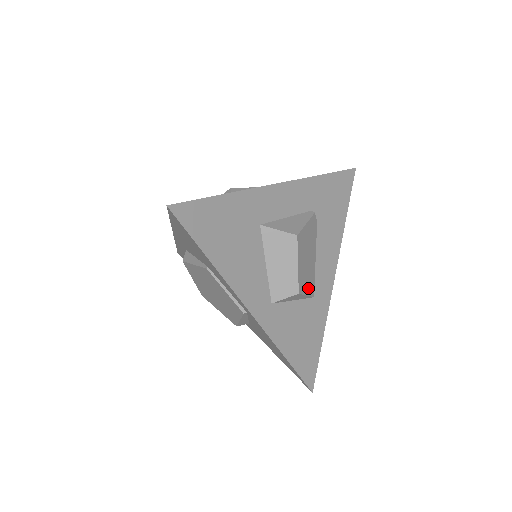
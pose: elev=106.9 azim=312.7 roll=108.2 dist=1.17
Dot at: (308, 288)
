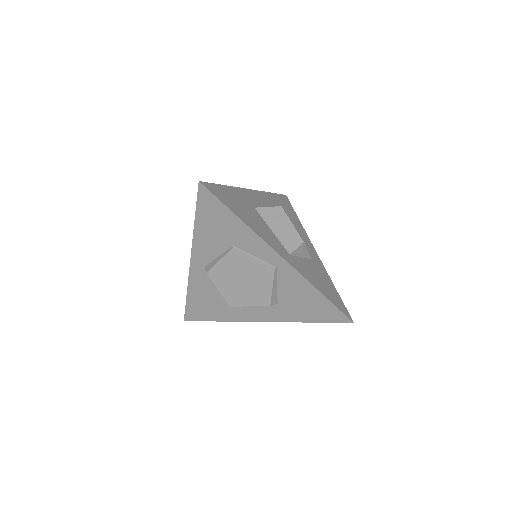
Dot at: occluded
